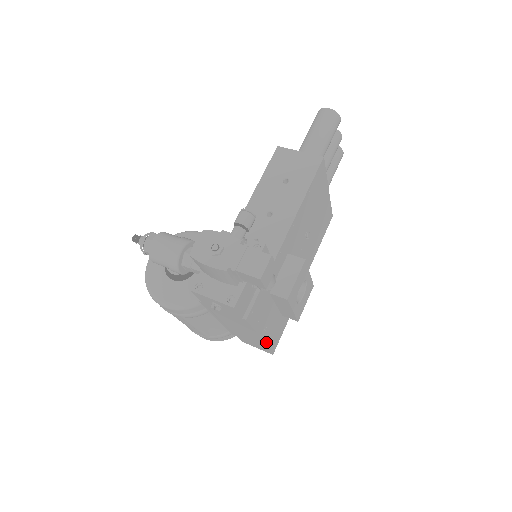
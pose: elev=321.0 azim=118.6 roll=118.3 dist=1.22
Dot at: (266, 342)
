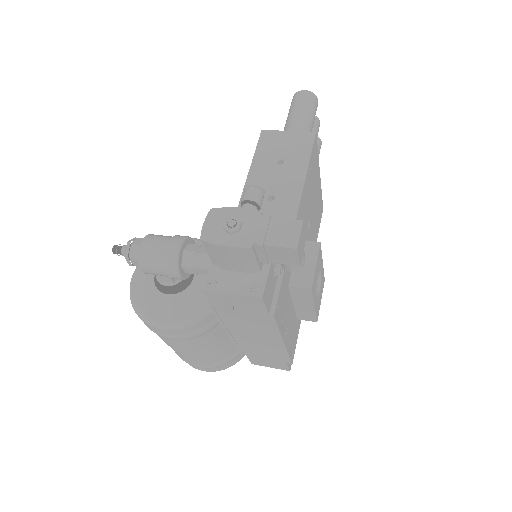
Dot at: (288, 351)
